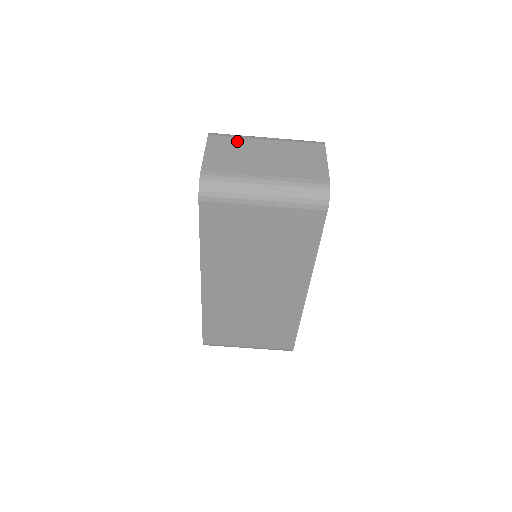
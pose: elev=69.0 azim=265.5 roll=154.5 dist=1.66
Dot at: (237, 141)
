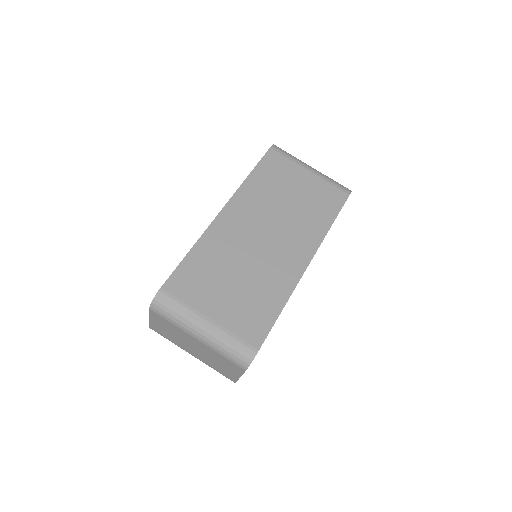
Dot at: occluded
